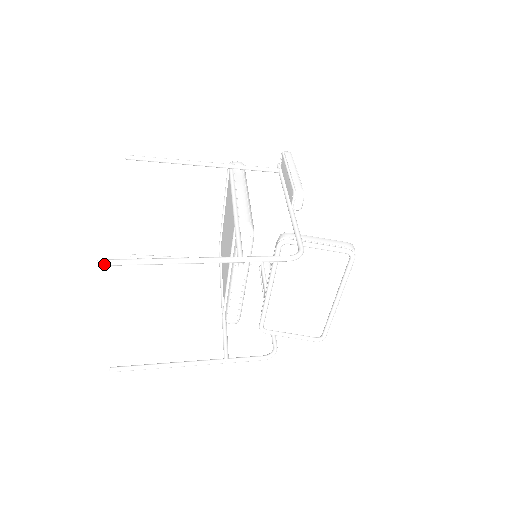
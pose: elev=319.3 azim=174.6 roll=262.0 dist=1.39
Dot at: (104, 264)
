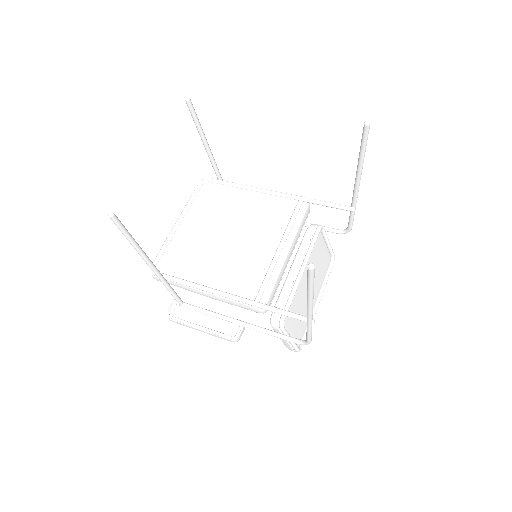
Dot at: (369, 127)
